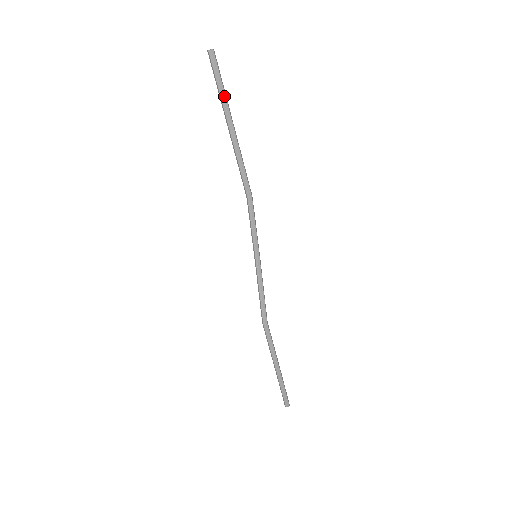
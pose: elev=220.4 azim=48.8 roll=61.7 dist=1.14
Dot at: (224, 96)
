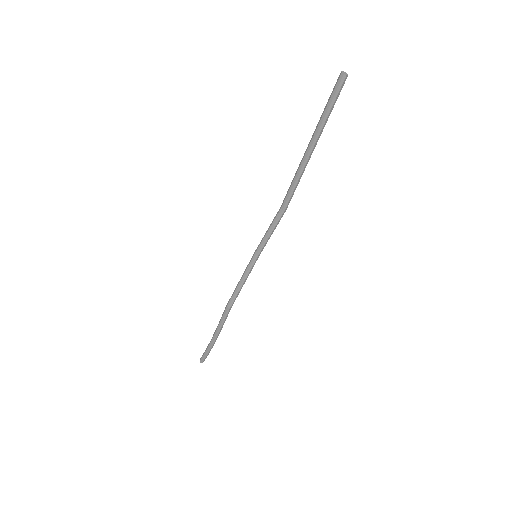
Dot at: (326, 121)
